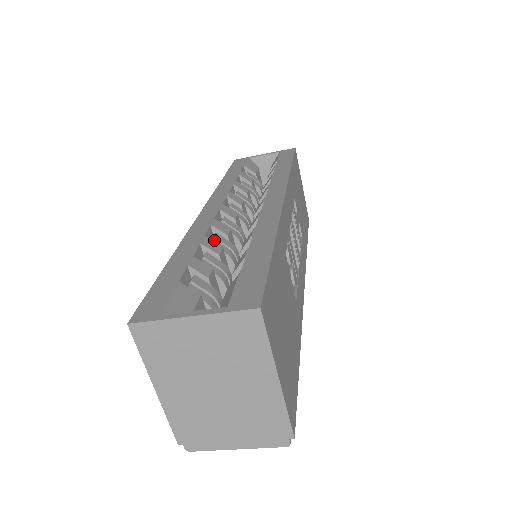
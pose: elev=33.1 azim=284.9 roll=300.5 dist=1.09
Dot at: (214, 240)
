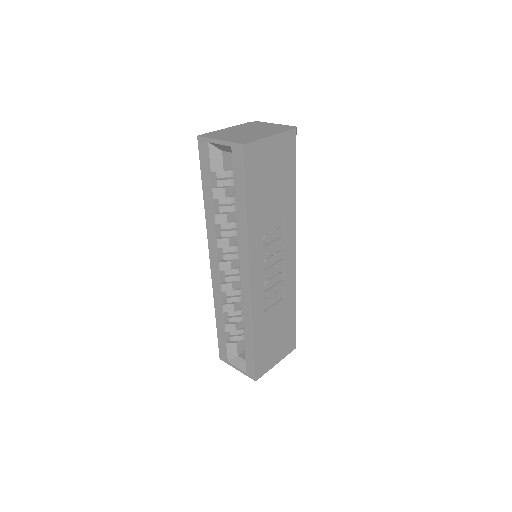
Dot at: (228, 299)
